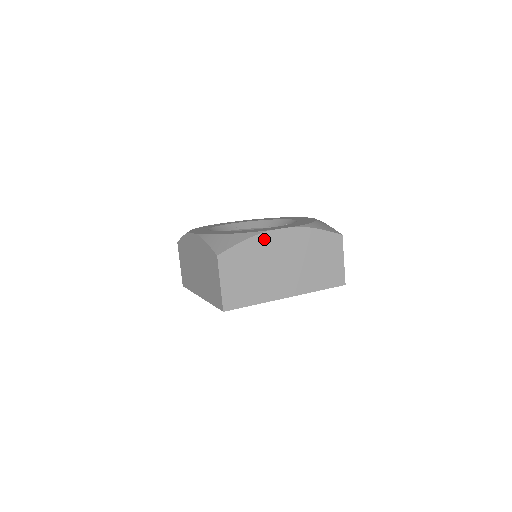
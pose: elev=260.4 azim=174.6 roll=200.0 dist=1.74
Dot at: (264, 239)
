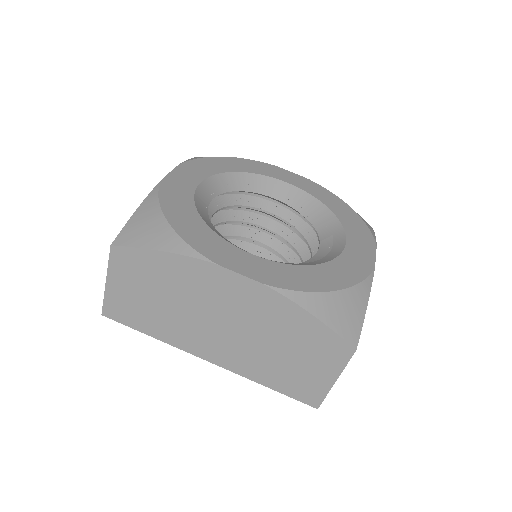
Dot at: occluded
